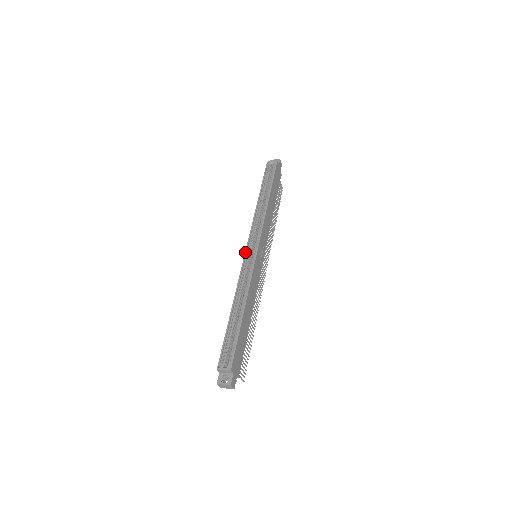
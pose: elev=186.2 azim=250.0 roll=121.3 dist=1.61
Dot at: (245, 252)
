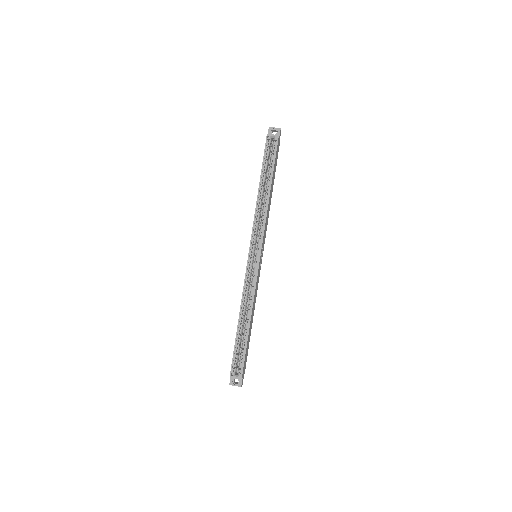
Dot at: (248, 259)
